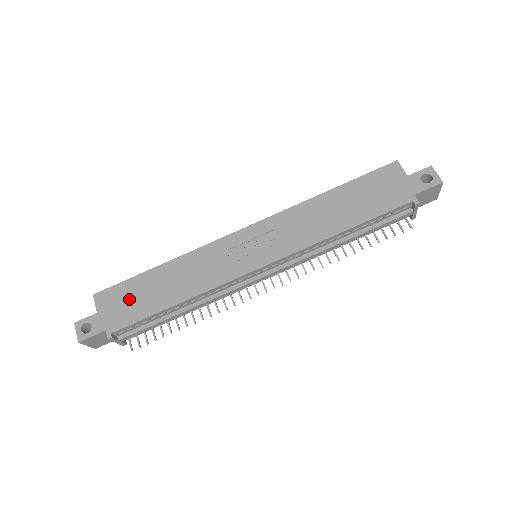
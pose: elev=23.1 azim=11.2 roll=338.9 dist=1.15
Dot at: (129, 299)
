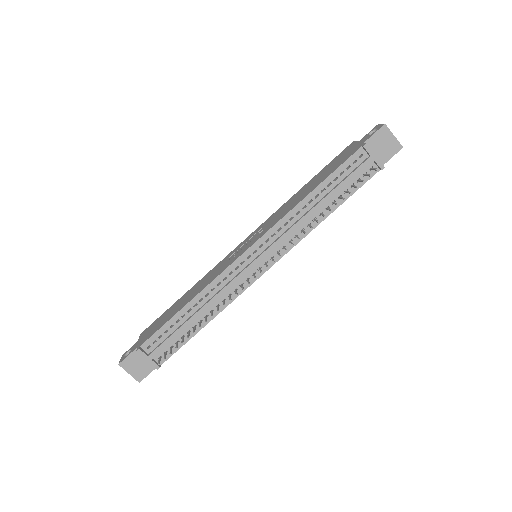
Dot at: (159, 321)
